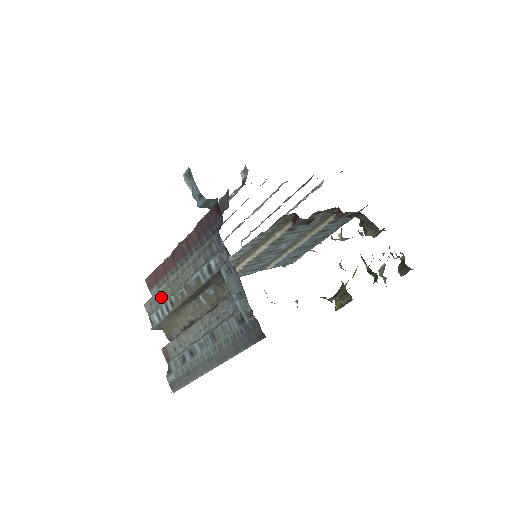
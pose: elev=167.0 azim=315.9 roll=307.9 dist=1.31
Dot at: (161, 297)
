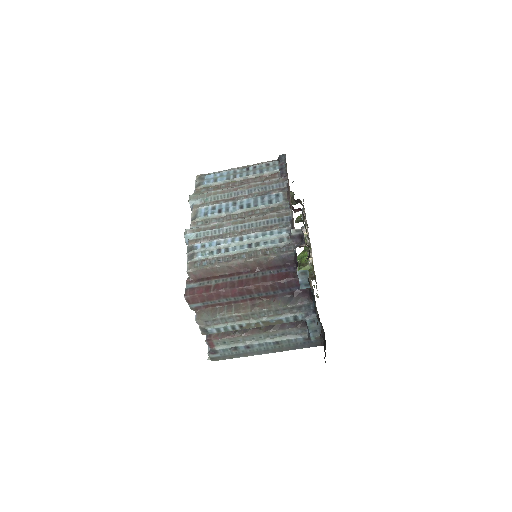
Dot at: (224, 320)
